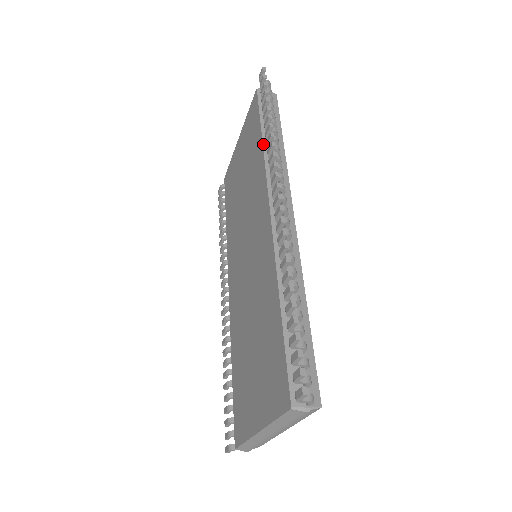
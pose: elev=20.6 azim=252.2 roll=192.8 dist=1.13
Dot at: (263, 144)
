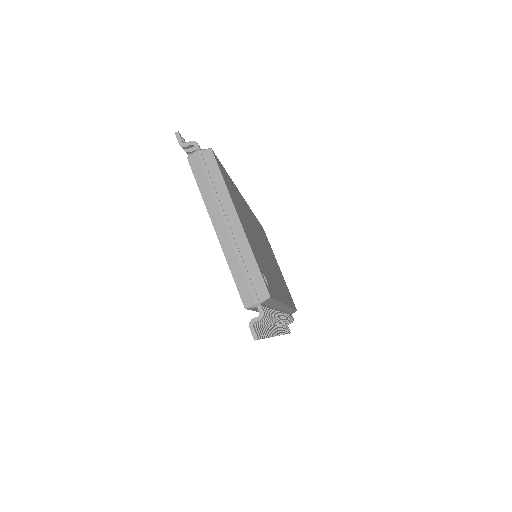
Dot at: occluded
